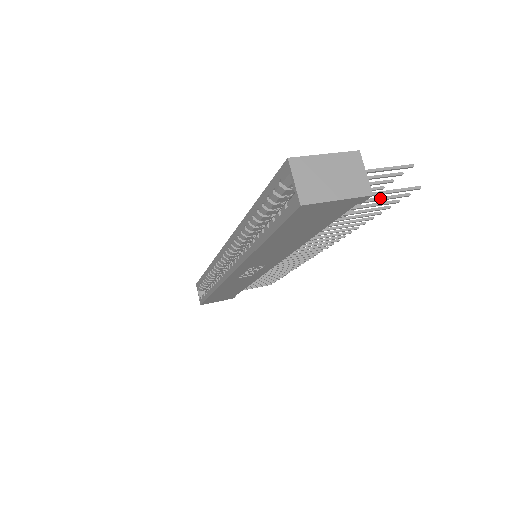
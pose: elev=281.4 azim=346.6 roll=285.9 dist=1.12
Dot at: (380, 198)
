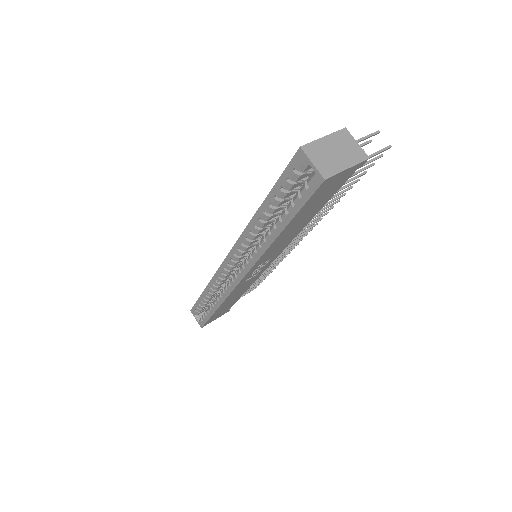
Dot at: (364, 164)
